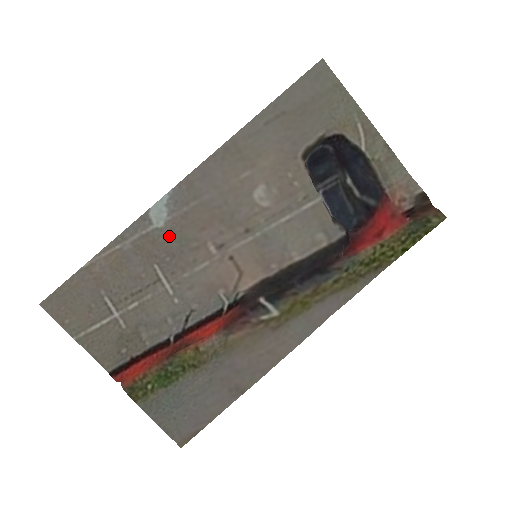
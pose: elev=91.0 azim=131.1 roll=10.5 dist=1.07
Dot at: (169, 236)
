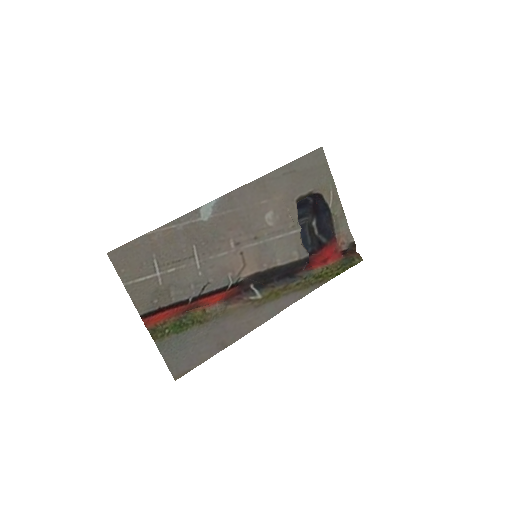
Dot at: (208, 228)
